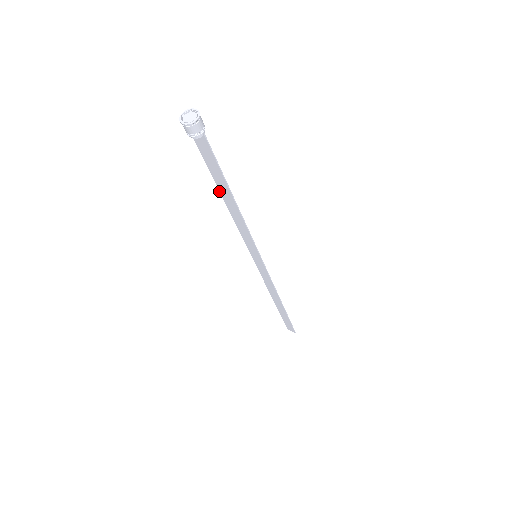
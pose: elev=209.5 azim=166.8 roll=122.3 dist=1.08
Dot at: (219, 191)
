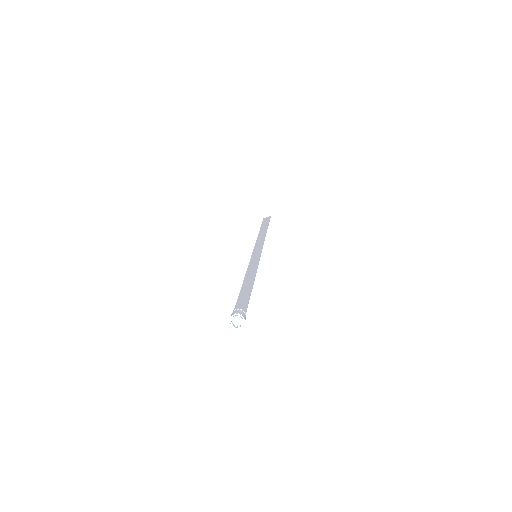
Dot at: (241, 288)
